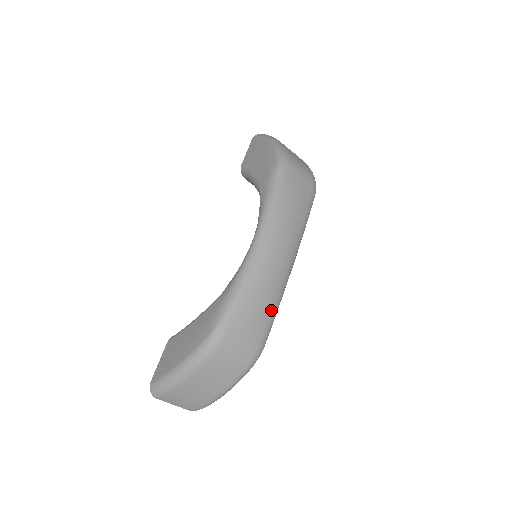
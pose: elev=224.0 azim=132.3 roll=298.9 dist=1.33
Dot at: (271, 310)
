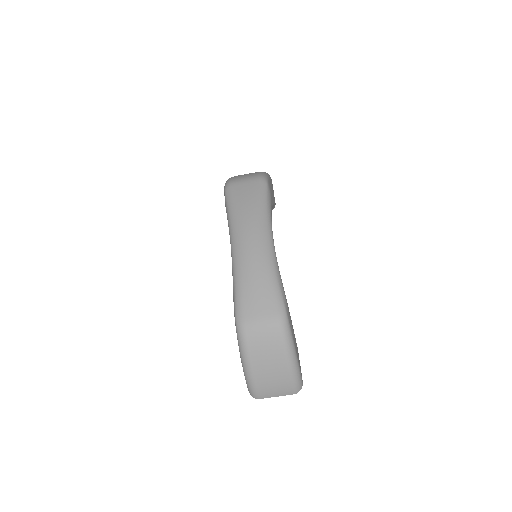
Dot at: (268, 280)
